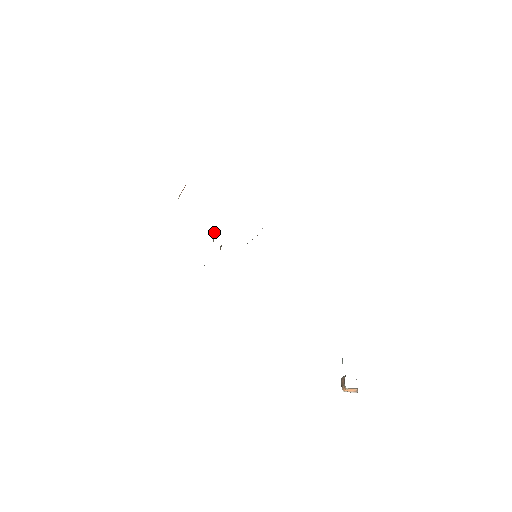
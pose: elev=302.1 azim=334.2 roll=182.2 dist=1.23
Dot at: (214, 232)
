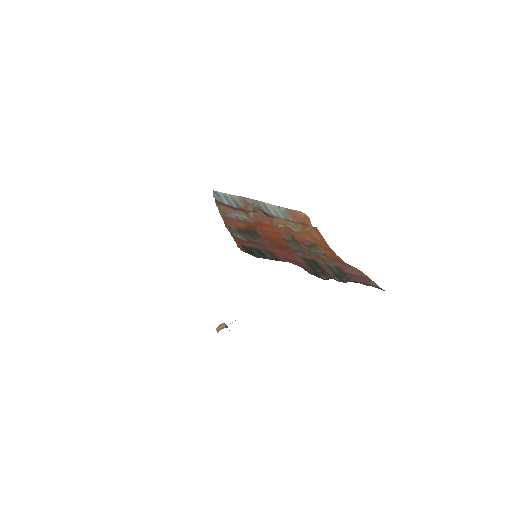
Dot at: (253, 217)
